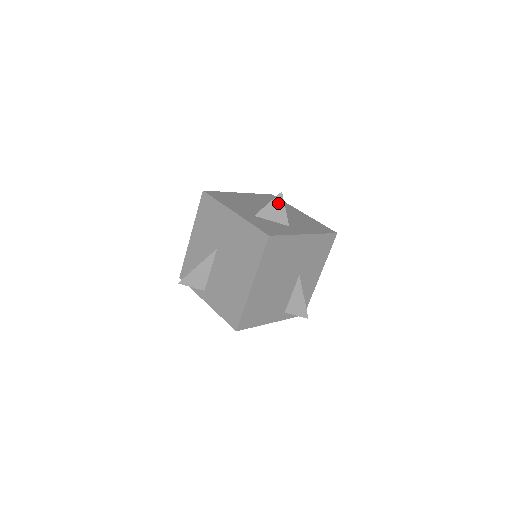
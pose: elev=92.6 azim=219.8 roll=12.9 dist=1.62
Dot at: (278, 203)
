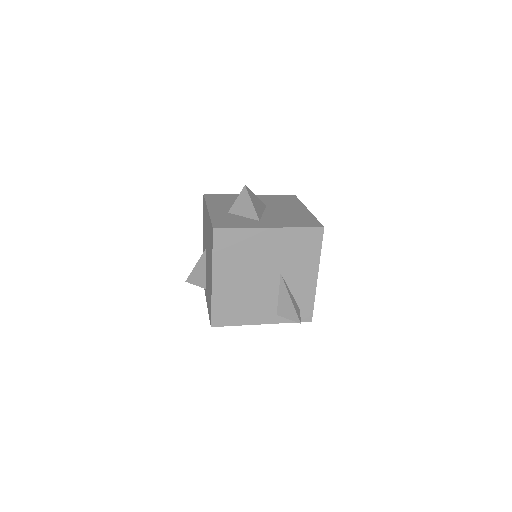
Dot at: (245, 198)
